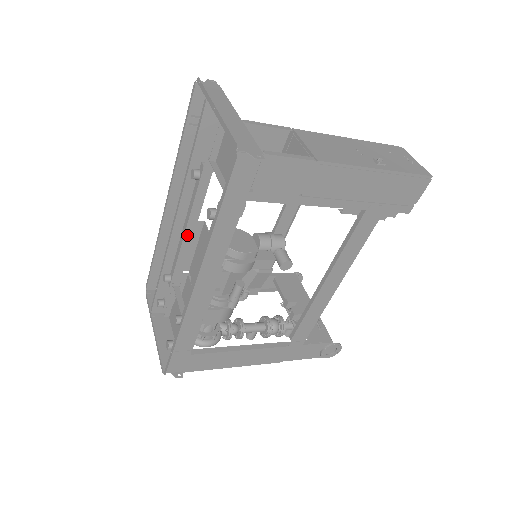
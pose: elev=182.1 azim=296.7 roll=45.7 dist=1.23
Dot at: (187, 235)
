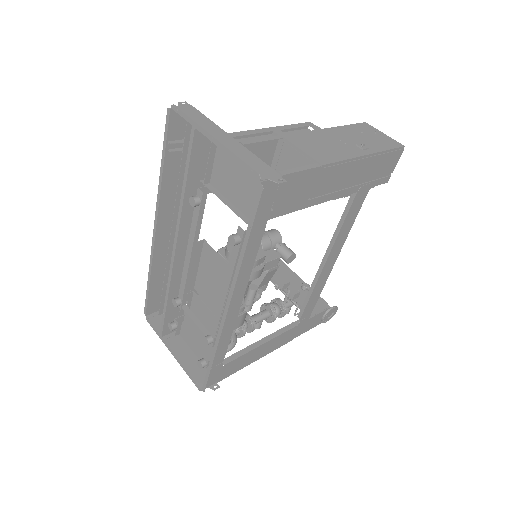
Dot at: occluded
